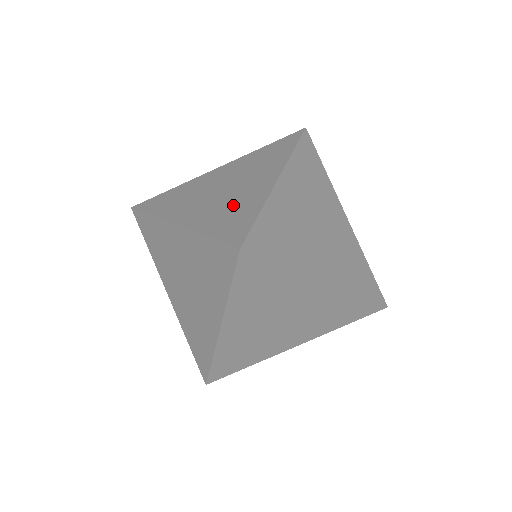
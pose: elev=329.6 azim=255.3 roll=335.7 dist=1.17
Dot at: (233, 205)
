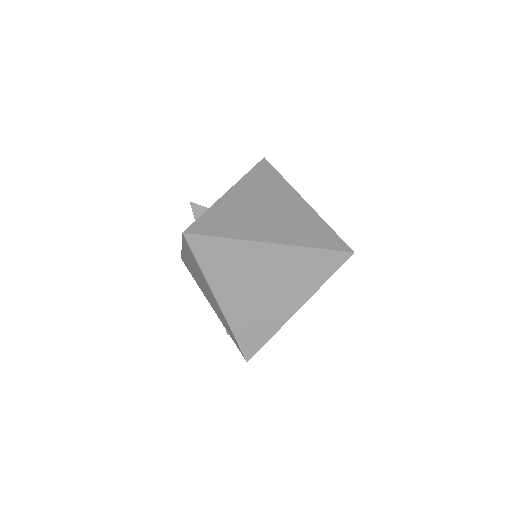
Dot at: (302, 224)
